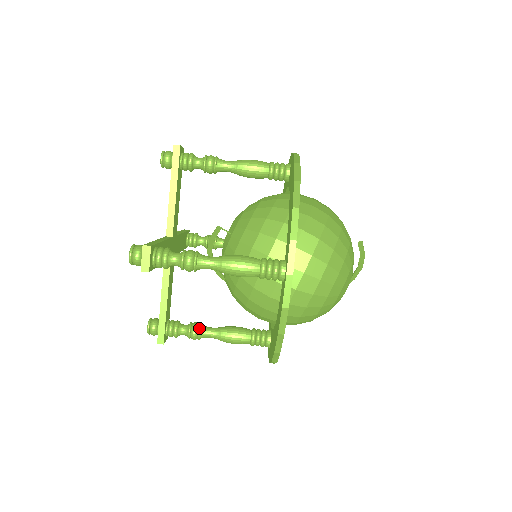
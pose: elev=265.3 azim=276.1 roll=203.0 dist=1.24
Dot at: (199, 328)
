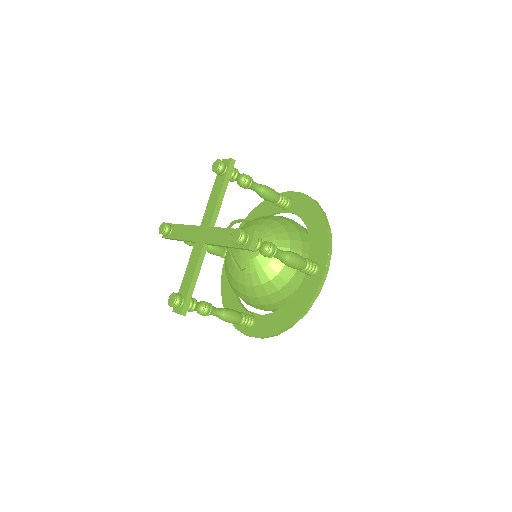
Dot at: occluded
